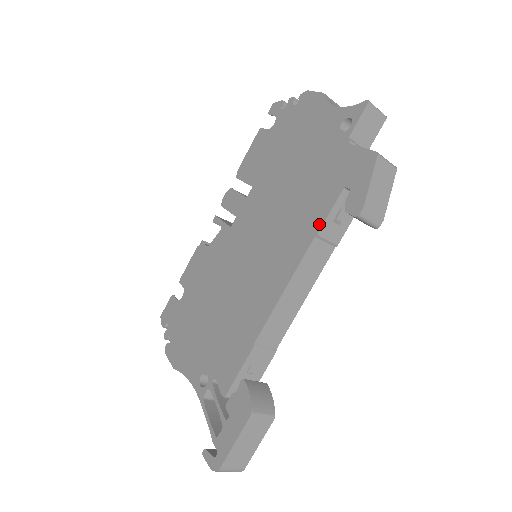
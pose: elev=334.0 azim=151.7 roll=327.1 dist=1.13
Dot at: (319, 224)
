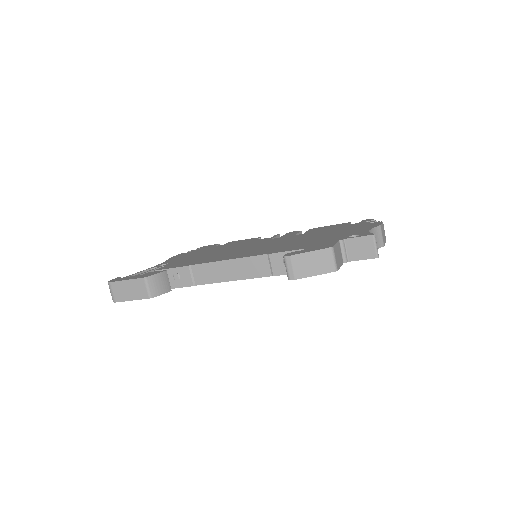
Dot at: (277, 252)
